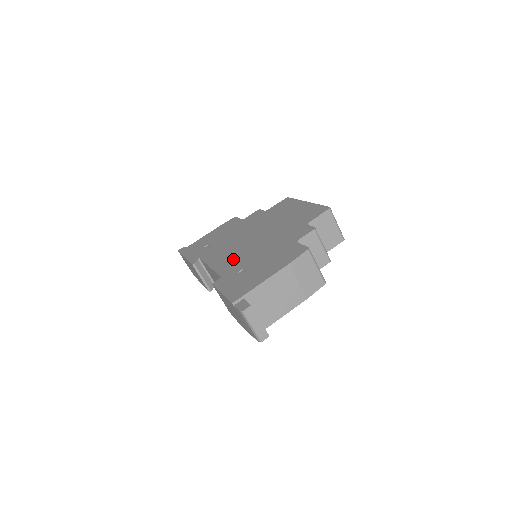
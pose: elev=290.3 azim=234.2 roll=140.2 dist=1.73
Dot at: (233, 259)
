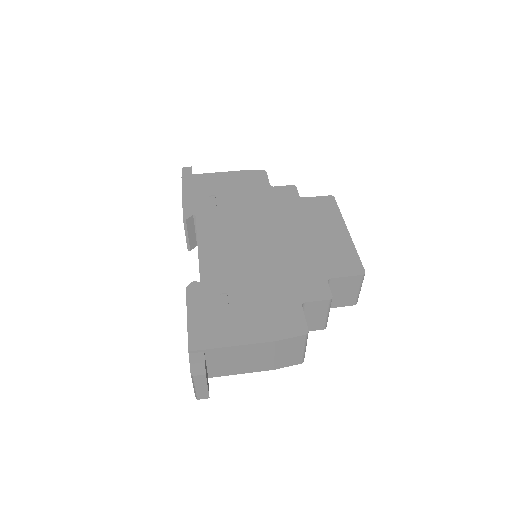
Dot at: (226, 260)
